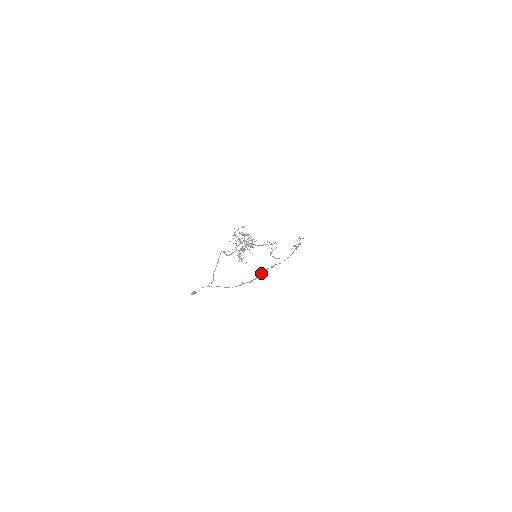
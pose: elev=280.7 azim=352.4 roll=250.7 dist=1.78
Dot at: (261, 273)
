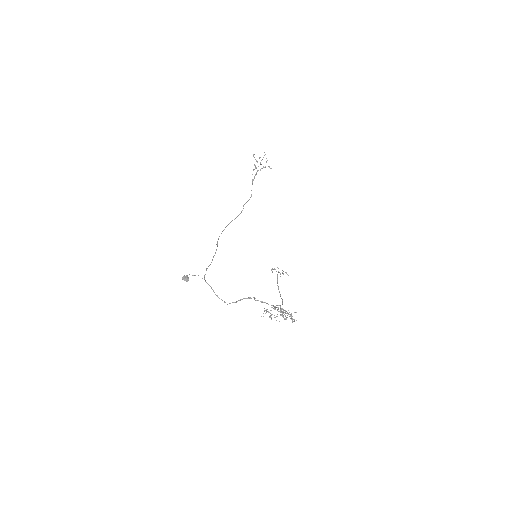
Dot at: occluded
